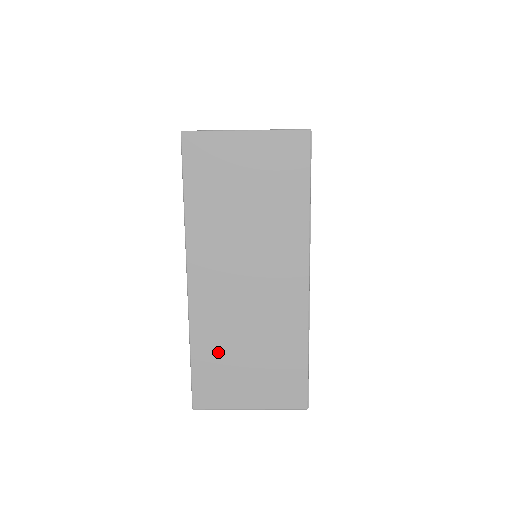
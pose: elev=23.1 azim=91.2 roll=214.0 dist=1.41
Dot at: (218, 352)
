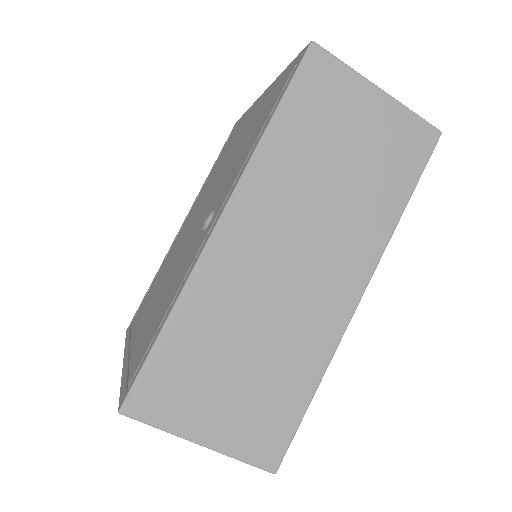
Dot at: (203, 341)
